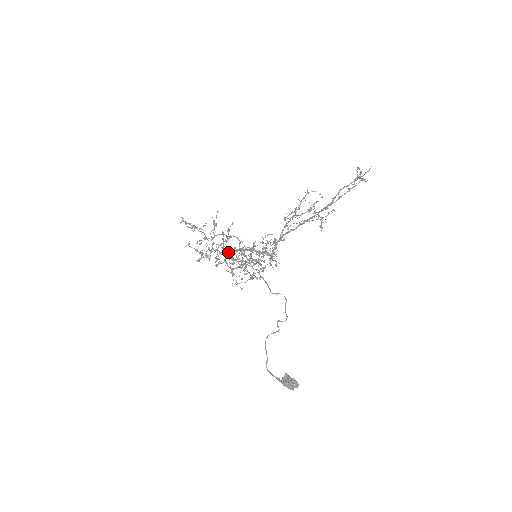
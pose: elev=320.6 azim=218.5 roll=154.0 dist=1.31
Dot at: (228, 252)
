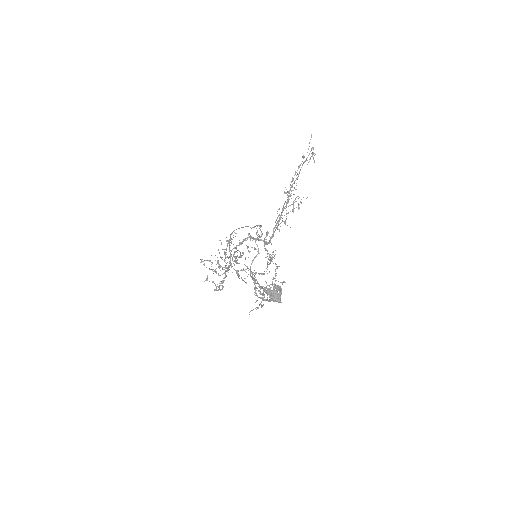
Dot at: occluded
